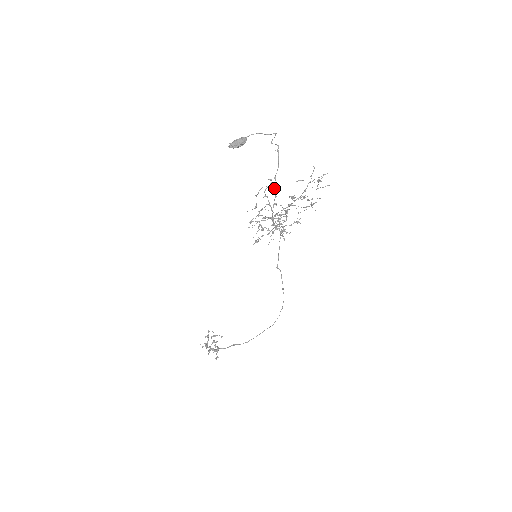
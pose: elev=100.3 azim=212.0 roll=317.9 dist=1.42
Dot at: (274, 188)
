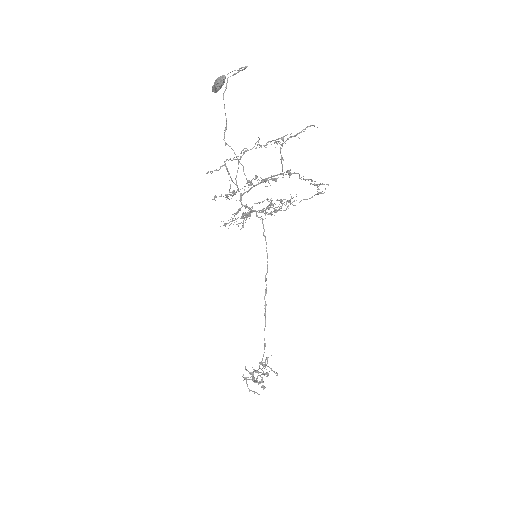
Dot at: (226, 144)
